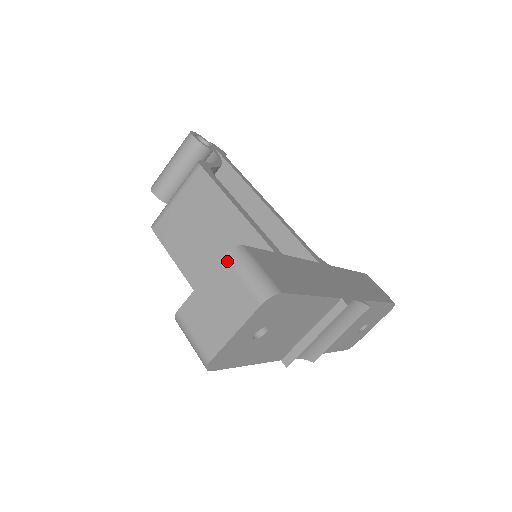
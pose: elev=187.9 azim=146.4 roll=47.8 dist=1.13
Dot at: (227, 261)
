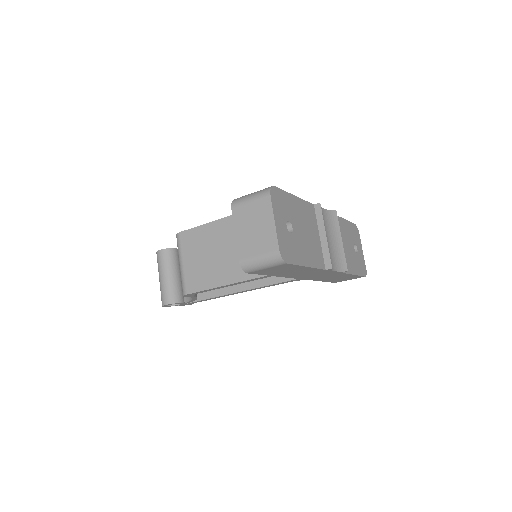
Dot at: (236, 206)
